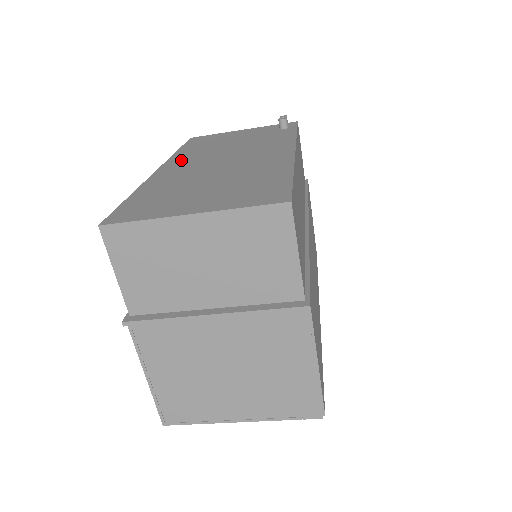
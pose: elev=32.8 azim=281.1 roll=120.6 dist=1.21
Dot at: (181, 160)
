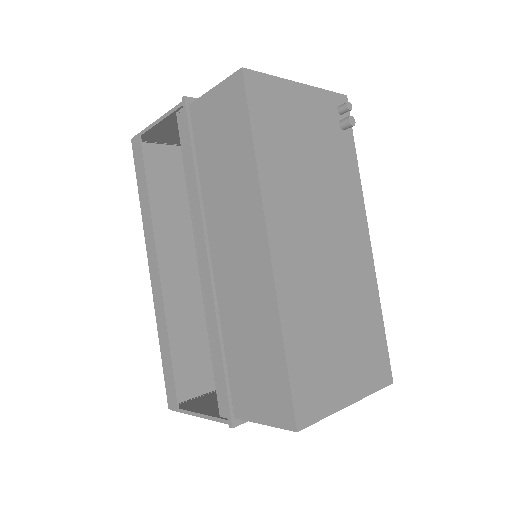
Dot at: (282, 217)
